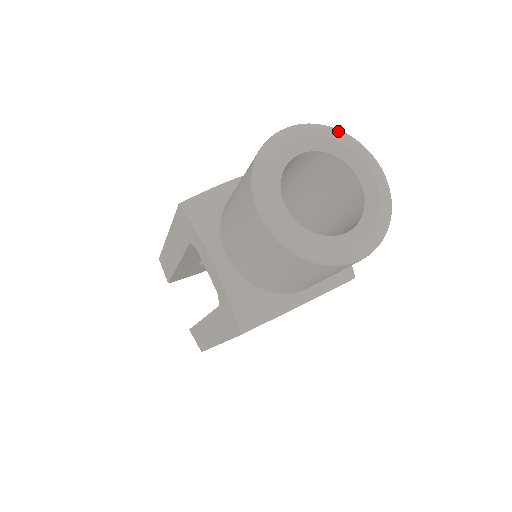
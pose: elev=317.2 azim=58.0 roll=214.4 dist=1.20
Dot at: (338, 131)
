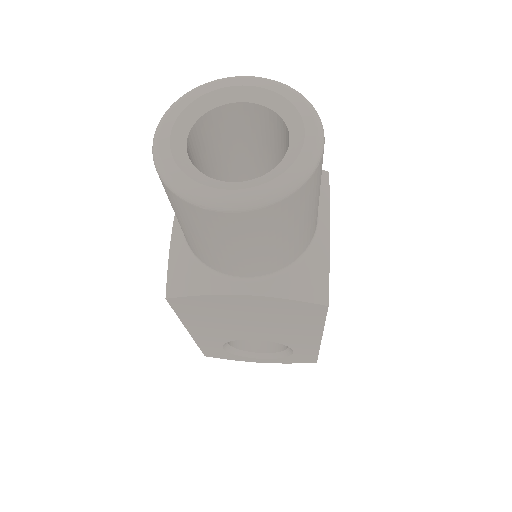
Dot at: (292, 90)
